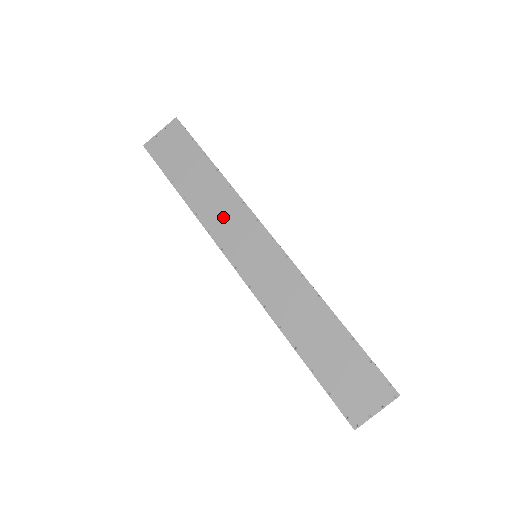
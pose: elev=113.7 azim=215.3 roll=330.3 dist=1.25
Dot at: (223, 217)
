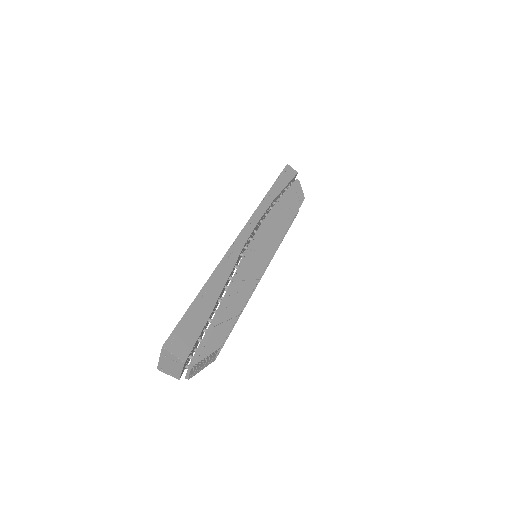
Dot at: occluded
